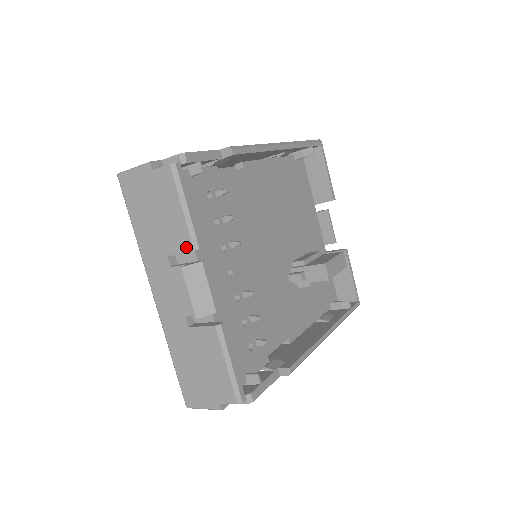
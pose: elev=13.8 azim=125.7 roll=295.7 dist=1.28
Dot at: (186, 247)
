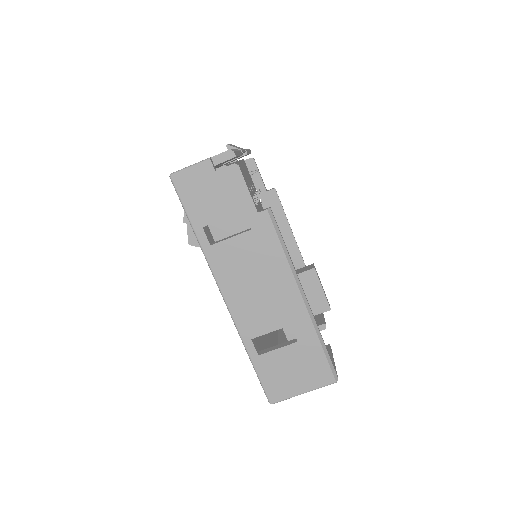
Dot at: occluded
